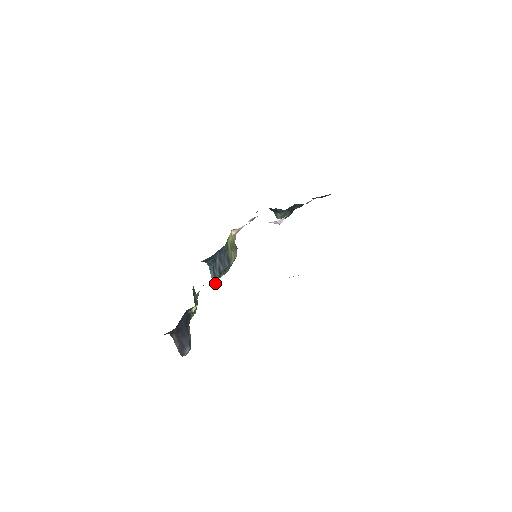
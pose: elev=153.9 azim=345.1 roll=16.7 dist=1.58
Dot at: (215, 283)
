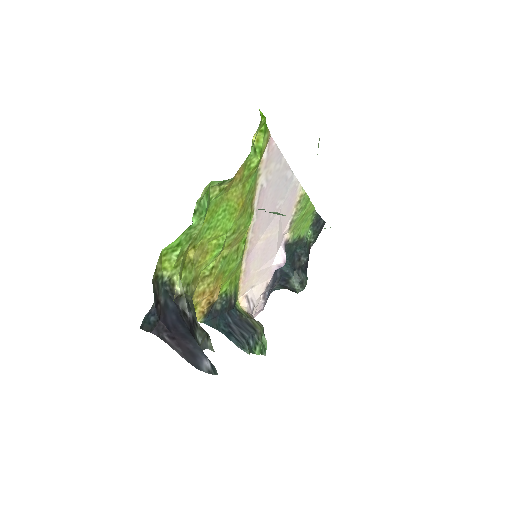
Dot at: occluded
